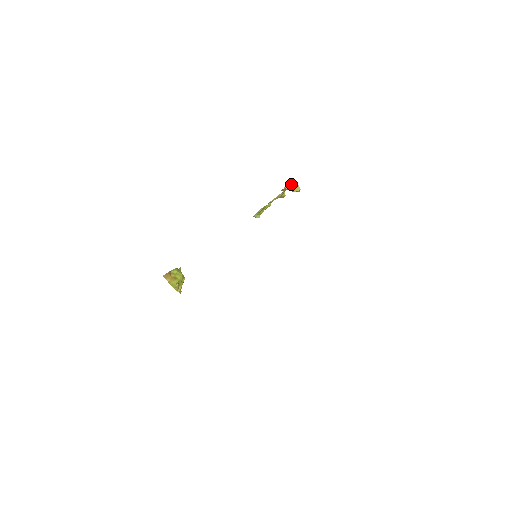
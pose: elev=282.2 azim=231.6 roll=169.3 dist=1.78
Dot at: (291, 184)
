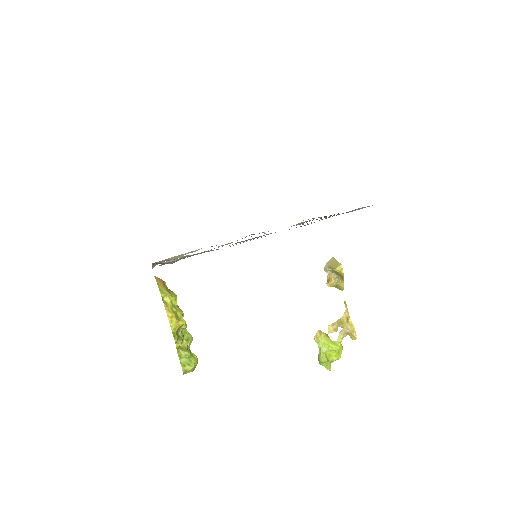
Dot at: (330, 263)
